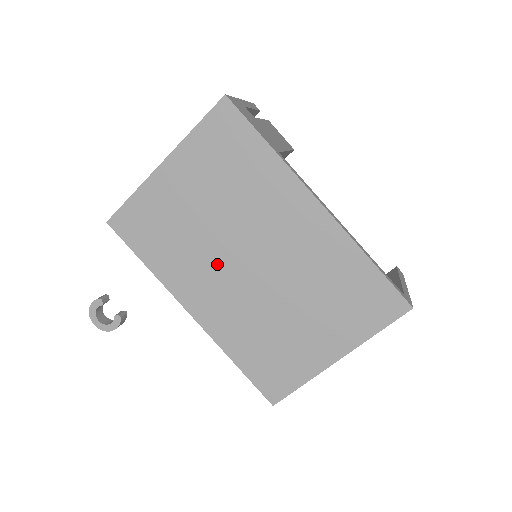
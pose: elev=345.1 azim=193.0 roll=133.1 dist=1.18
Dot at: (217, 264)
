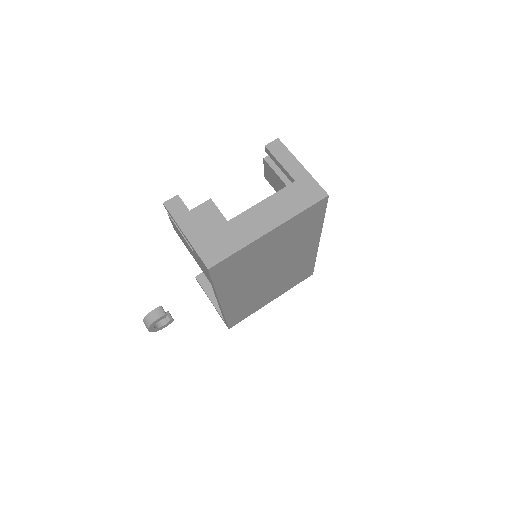
Dot at: (255, 277)
